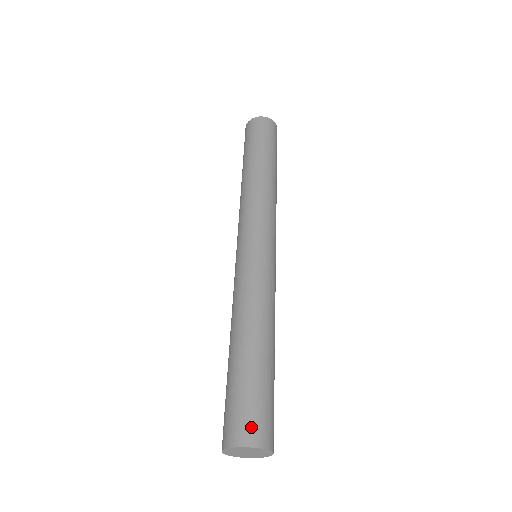
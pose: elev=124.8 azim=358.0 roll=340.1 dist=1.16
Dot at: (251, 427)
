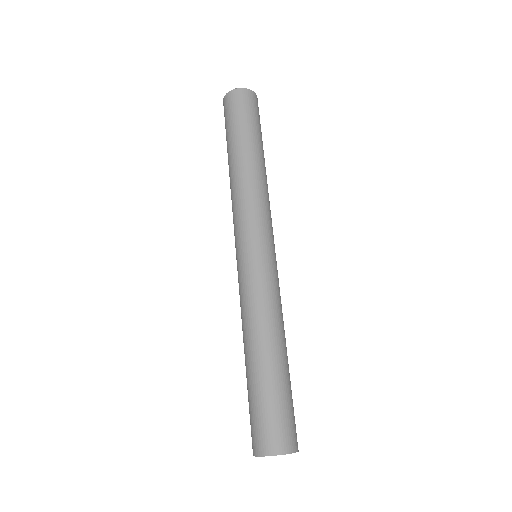
Dot at: (289, 435)
